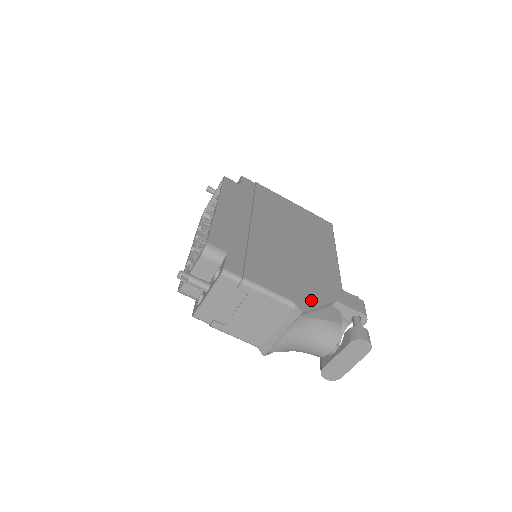
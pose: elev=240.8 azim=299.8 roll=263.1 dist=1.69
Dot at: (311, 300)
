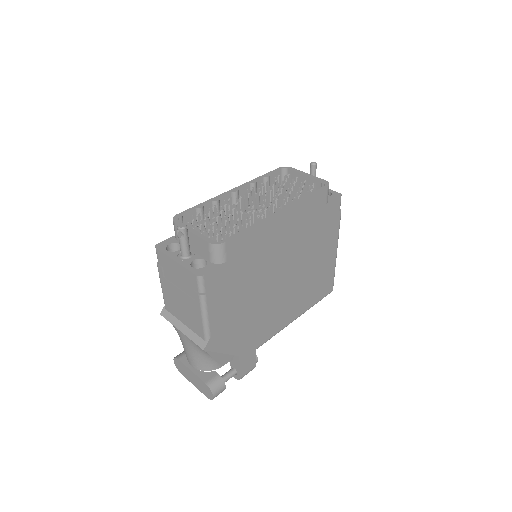
Dot at: (223, 345)
